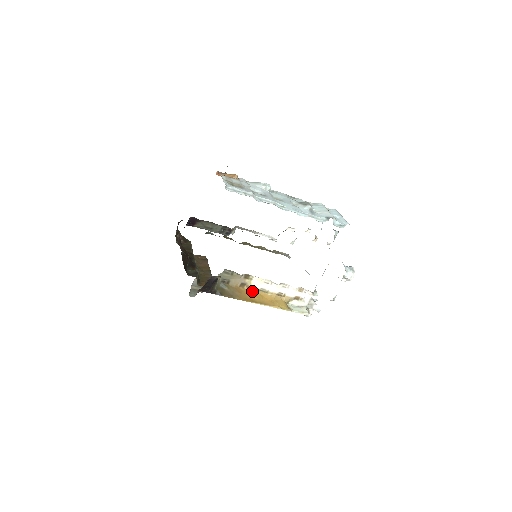
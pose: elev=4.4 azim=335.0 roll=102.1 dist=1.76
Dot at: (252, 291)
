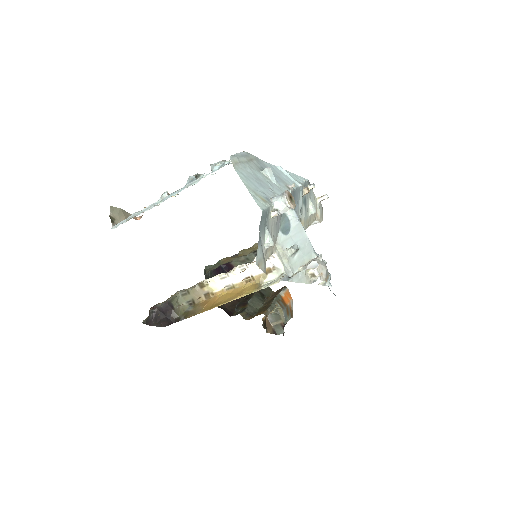
Dot at: (218, 296)
